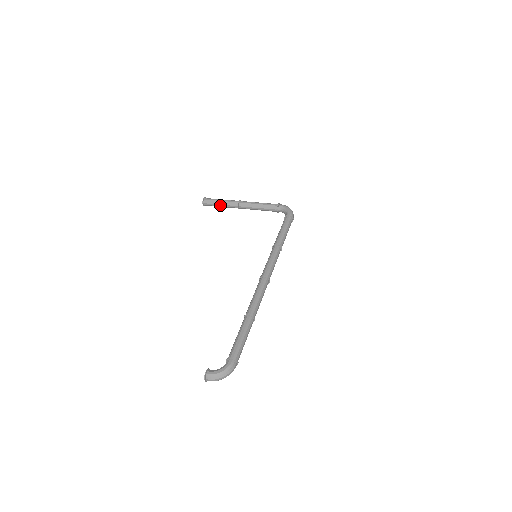
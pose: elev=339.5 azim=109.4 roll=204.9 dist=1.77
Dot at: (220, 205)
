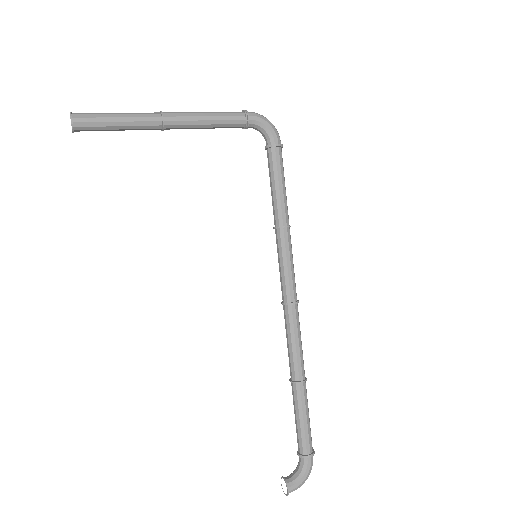
Dot at: (118, 129)
